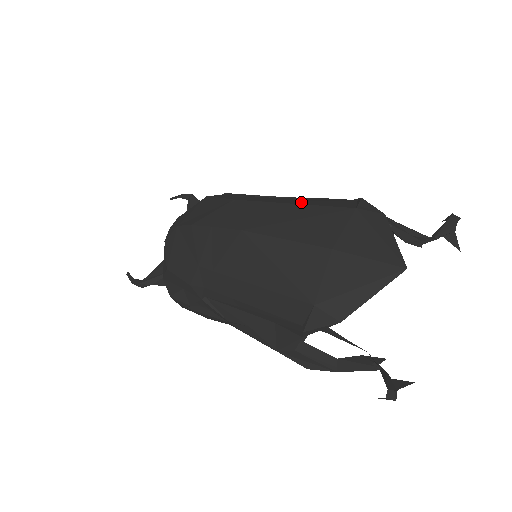
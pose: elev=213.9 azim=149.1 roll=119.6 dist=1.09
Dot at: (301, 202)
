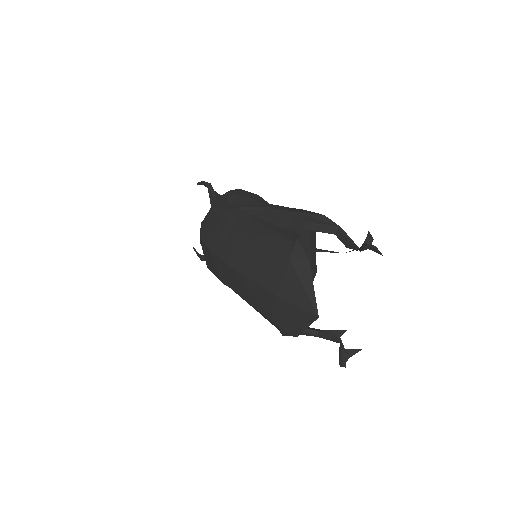
Dot at: (261, 240)
